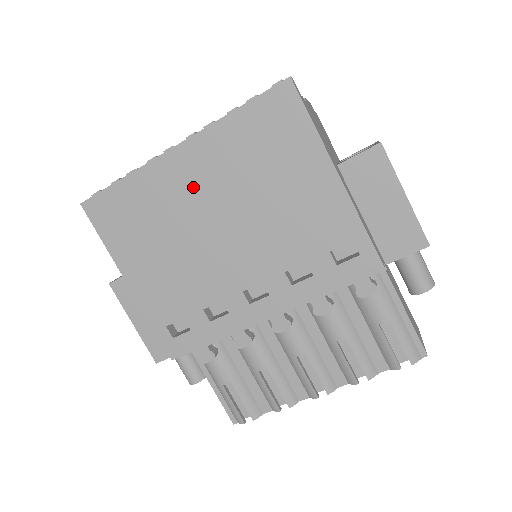
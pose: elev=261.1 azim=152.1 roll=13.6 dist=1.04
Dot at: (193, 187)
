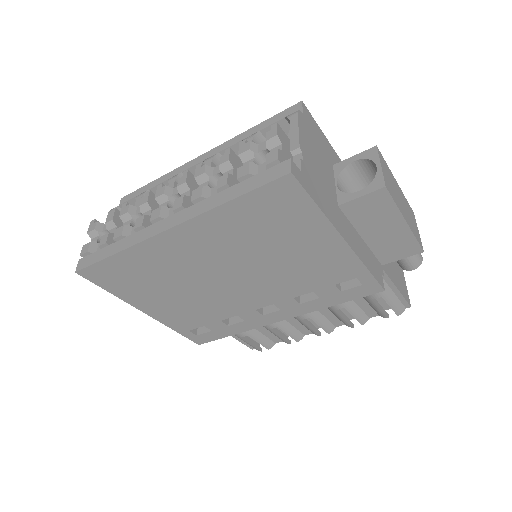
Dot at: (194, 256)
